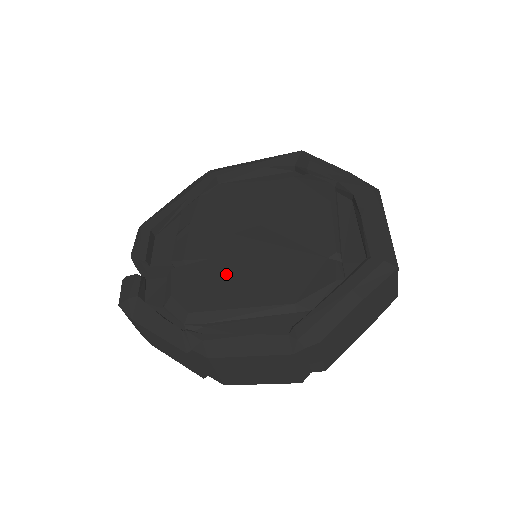
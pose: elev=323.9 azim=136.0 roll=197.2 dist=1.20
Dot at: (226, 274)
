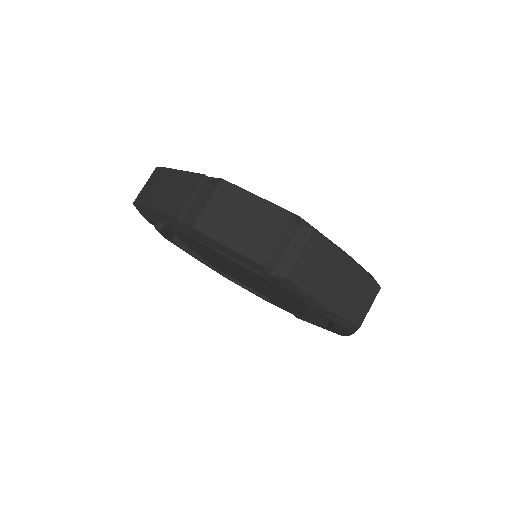
Dot at: occluded
